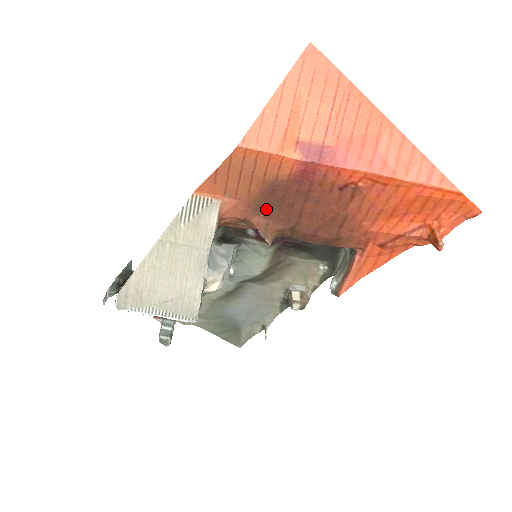
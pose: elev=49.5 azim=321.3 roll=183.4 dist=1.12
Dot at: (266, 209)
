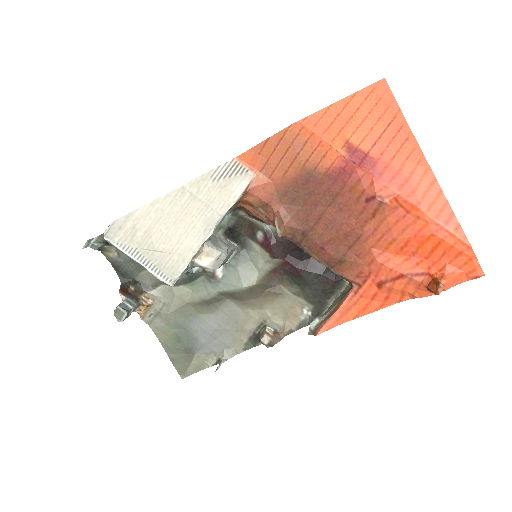
Dot at: (291, 199)
